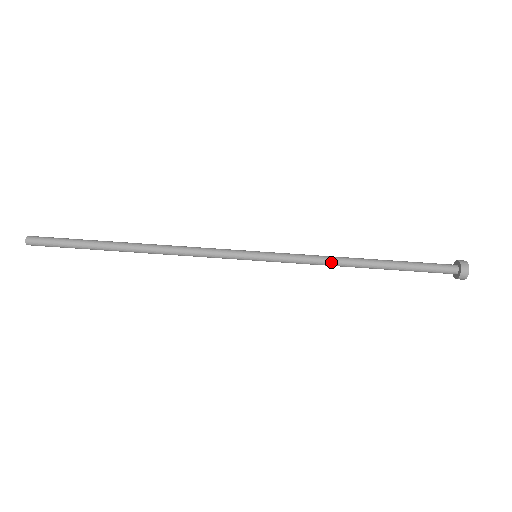
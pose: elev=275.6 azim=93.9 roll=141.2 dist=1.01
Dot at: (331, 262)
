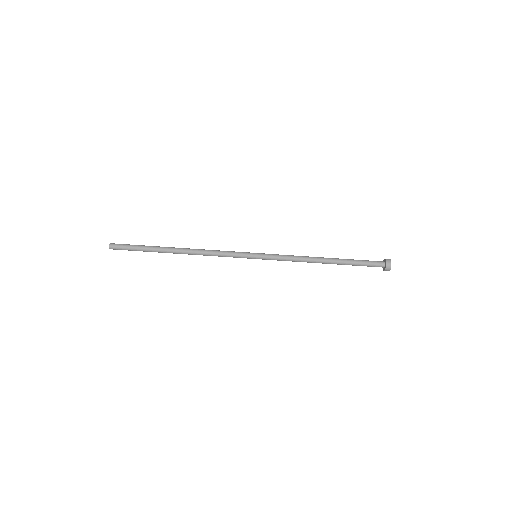
Dot at: (304, 261)
